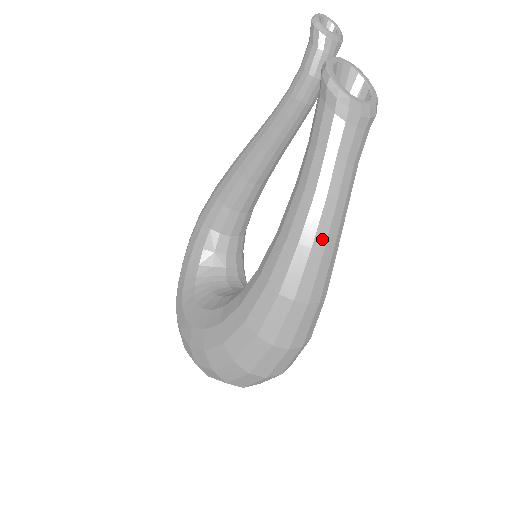
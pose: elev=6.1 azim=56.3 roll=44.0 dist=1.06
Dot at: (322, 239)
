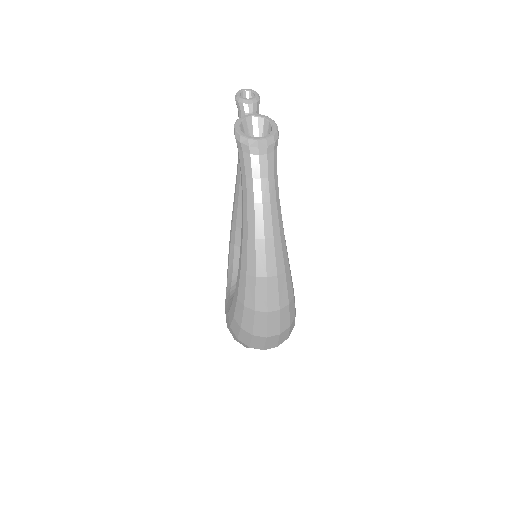
Dot at: (261, 232)
